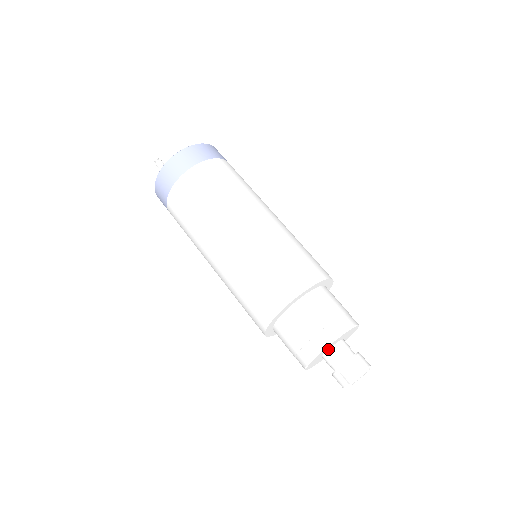
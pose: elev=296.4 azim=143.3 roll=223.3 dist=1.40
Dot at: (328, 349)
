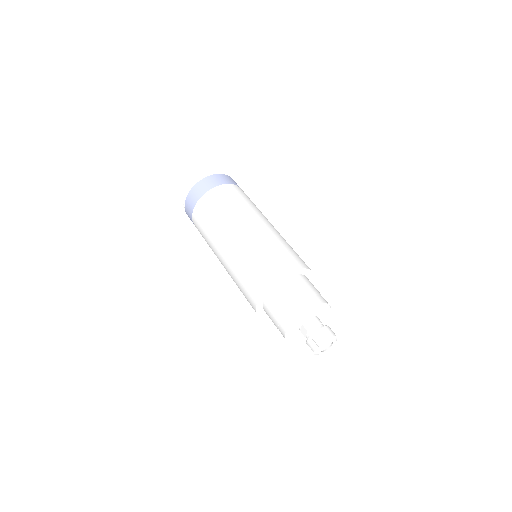
Dot at: (299, 328)
